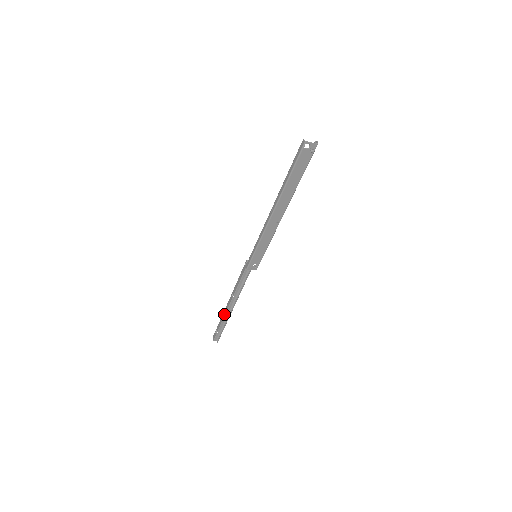
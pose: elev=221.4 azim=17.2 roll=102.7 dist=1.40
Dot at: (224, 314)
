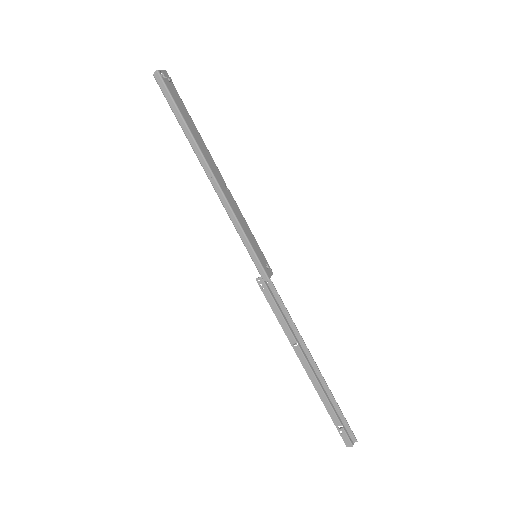
Dot at: (318, 387)
